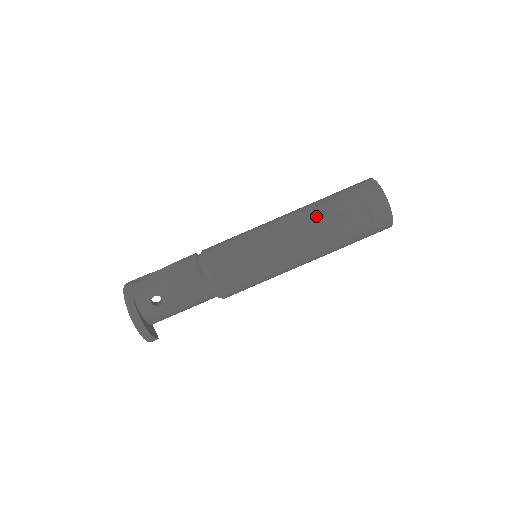
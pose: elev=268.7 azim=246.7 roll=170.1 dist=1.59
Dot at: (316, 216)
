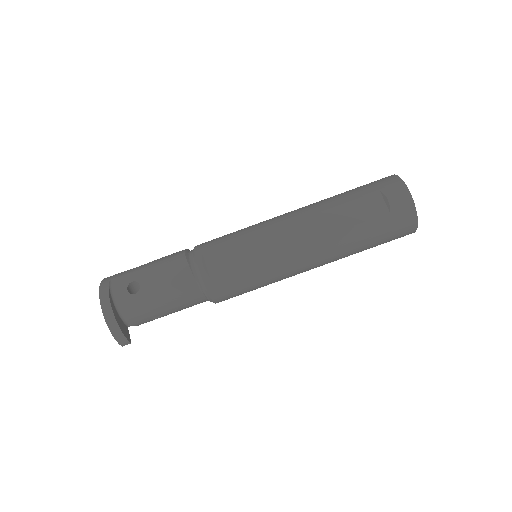
Dot at: (323, 204)
